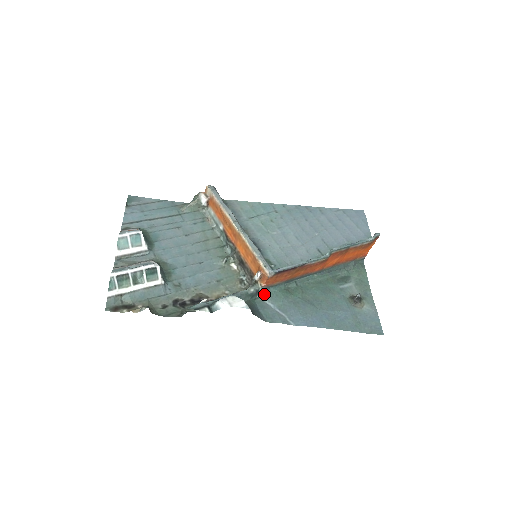
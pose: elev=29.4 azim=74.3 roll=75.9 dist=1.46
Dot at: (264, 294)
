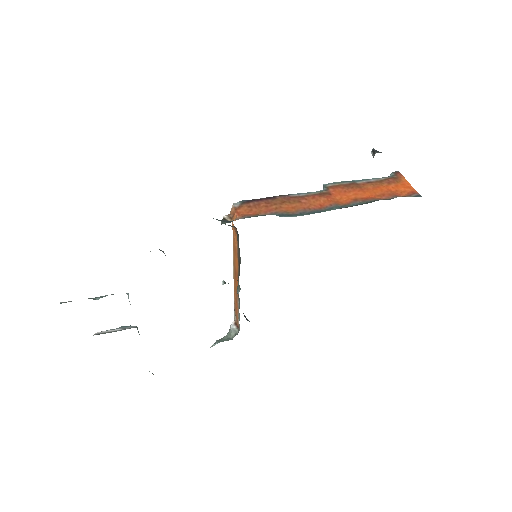
Dot at: occluded
